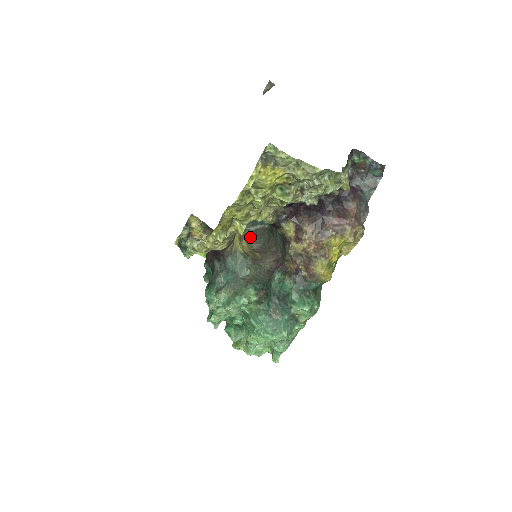
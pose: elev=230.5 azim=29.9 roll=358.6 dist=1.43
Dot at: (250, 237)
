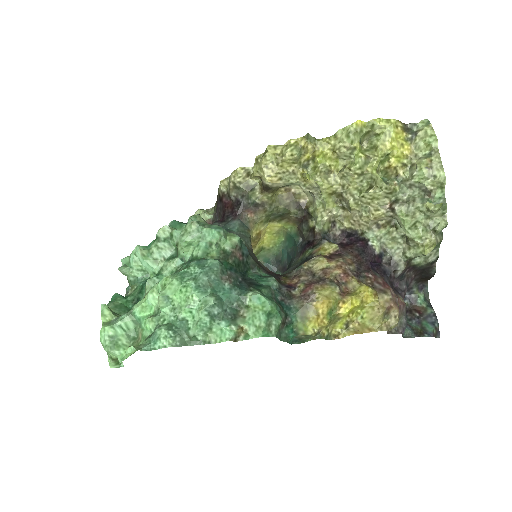
Dot at: occluded
